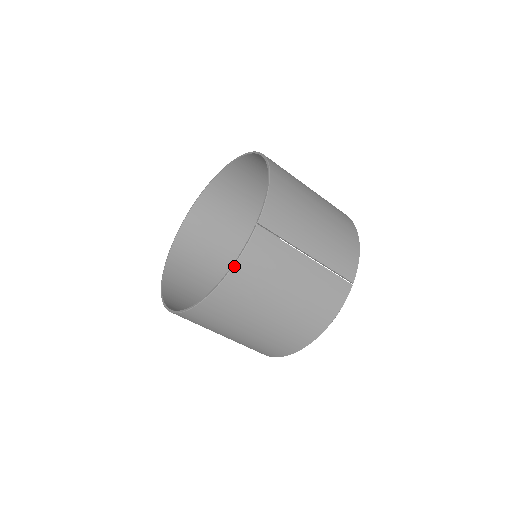
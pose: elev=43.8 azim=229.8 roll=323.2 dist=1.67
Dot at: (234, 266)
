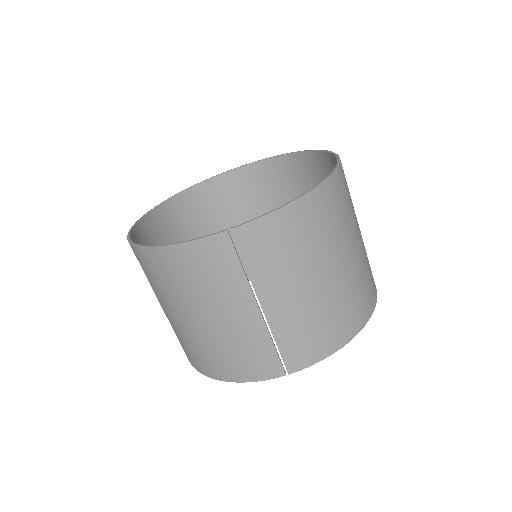
Dot at: (174, 245)
